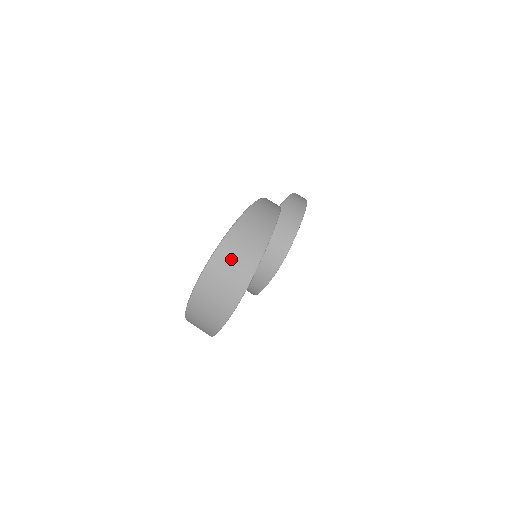
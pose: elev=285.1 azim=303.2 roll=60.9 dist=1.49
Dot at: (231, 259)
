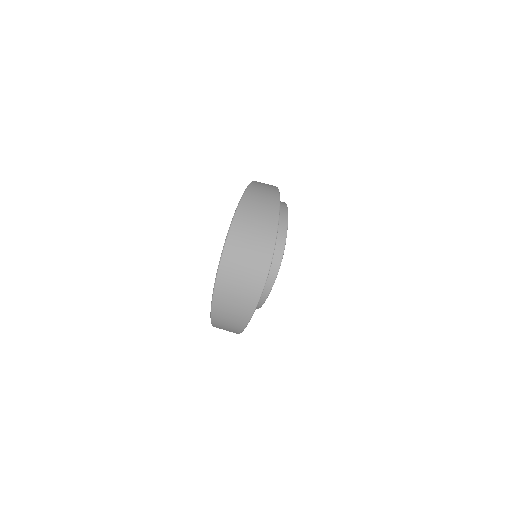
Dot at: (248, 231)
